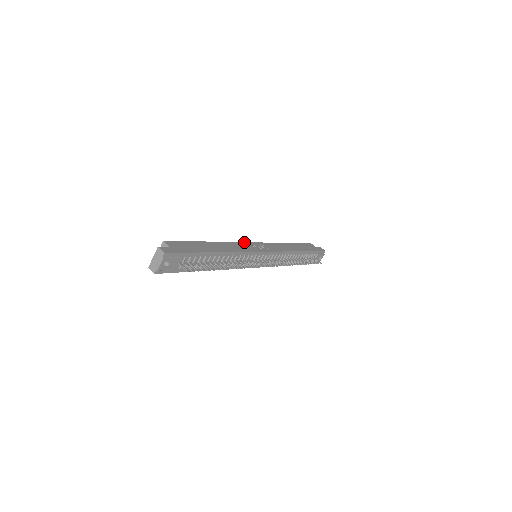
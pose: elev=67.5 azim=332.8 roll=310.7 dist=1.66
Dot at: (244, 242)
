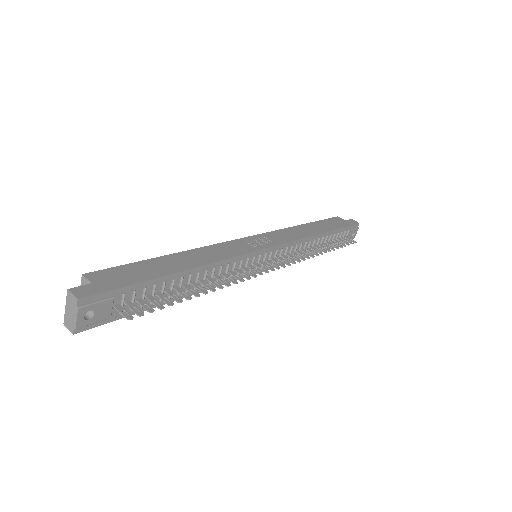
Dot at: (233, 240)
